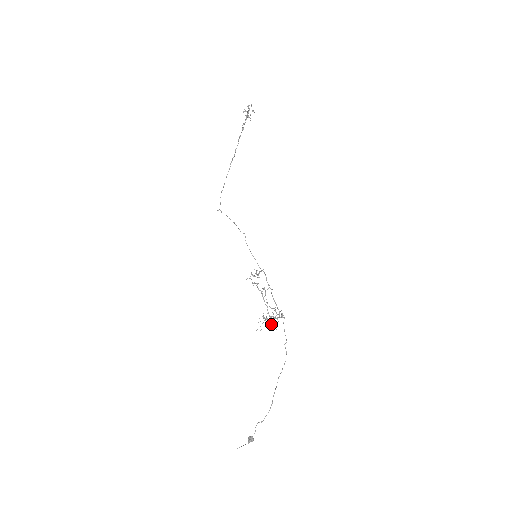
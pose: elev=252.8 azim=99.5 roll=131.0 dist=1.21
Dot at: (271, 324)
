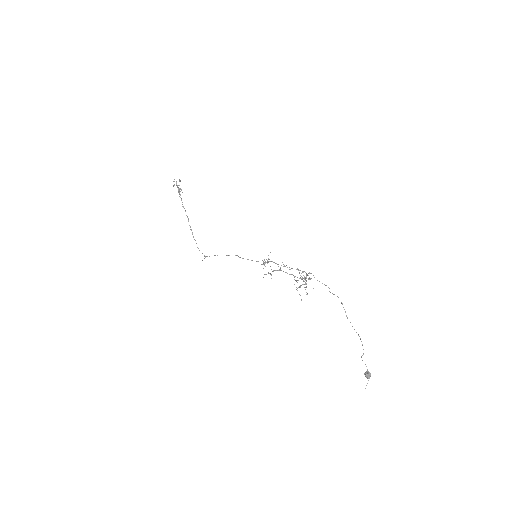
Dot at: occluded
